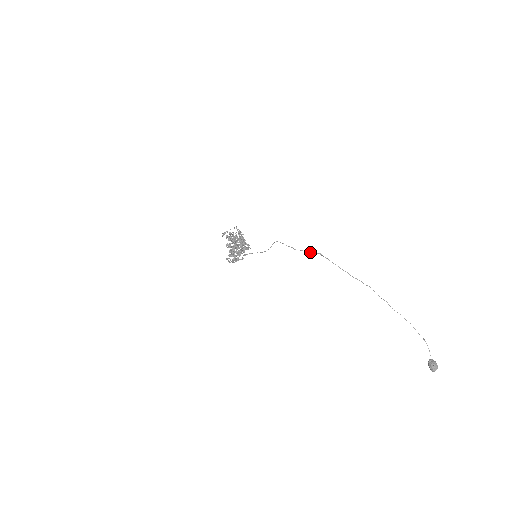
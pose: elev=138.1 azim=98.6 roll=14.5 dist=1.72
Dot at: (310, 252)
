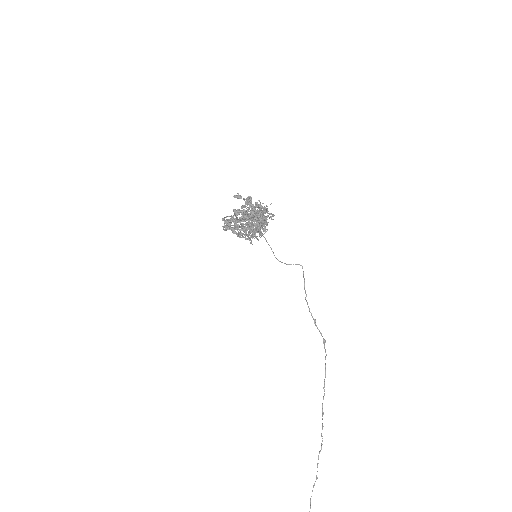
Dot at: occluded
